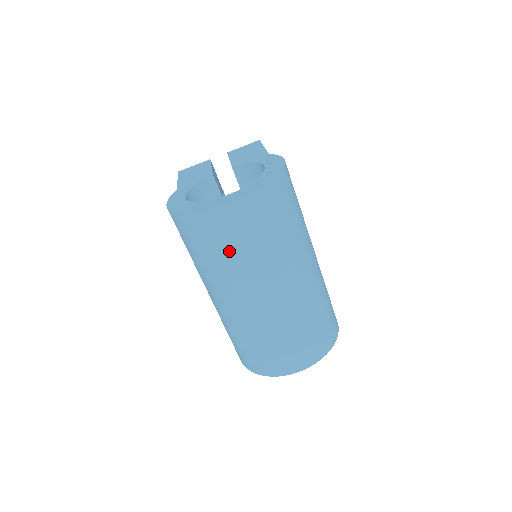
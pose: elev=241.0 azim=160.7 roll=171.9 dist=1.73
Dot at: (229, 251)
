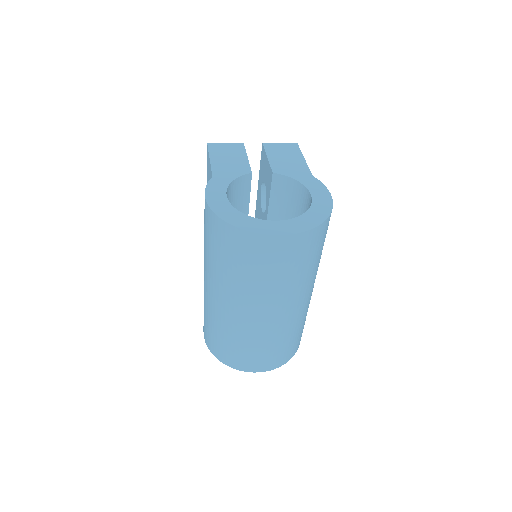
Dot at: (257, 271)
